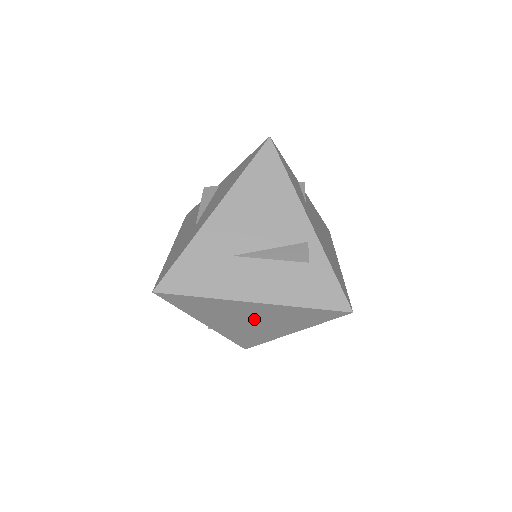
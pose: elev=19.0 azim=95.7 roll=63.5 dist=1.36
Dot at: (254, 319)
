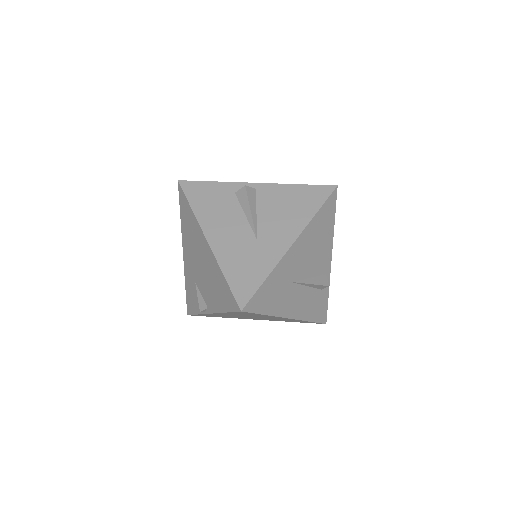
Dot at: occluded
